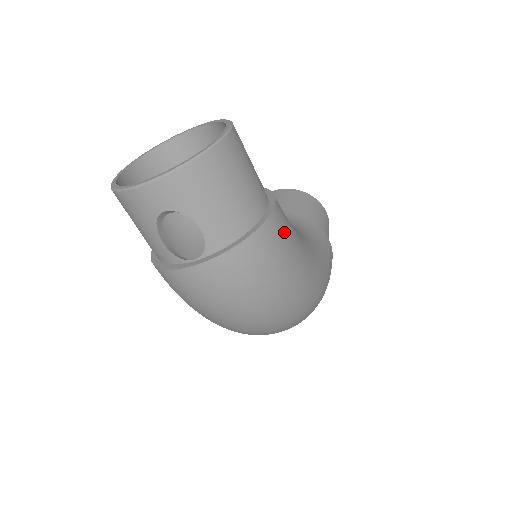
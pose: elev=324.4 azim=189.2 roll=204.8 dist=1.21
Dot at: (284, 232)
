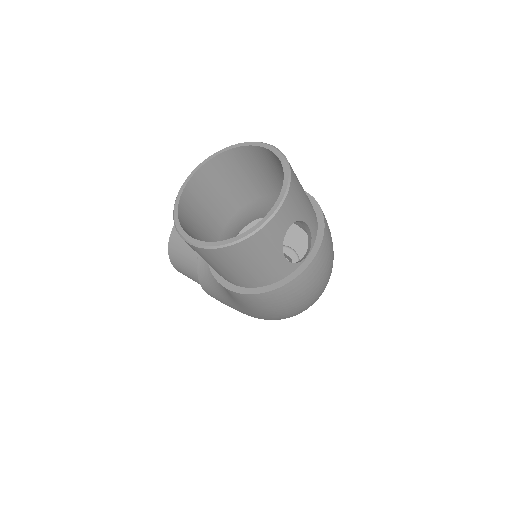
Dot at: occluded
